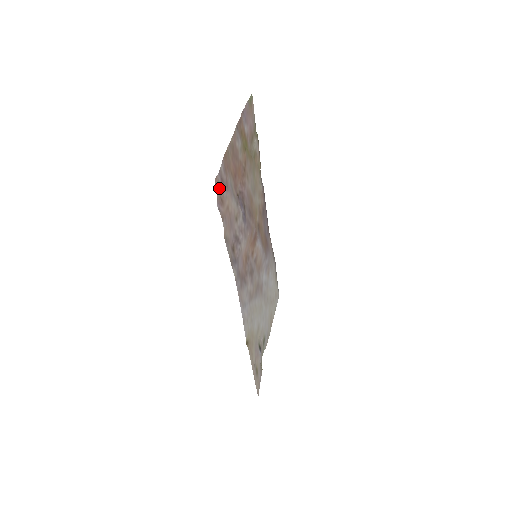
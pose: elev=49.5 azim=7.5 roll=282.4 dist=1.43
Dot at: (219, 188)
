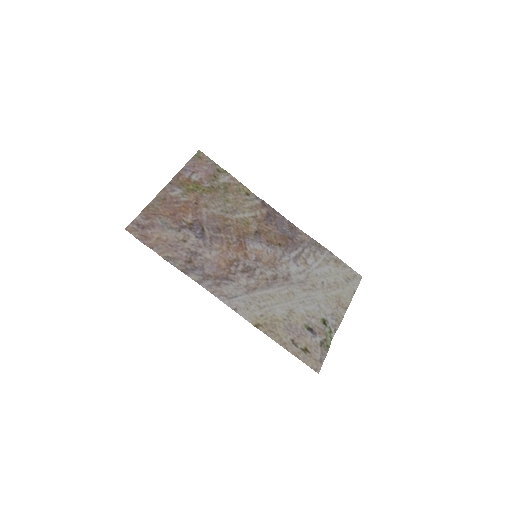
Dot at: (137, 231)
